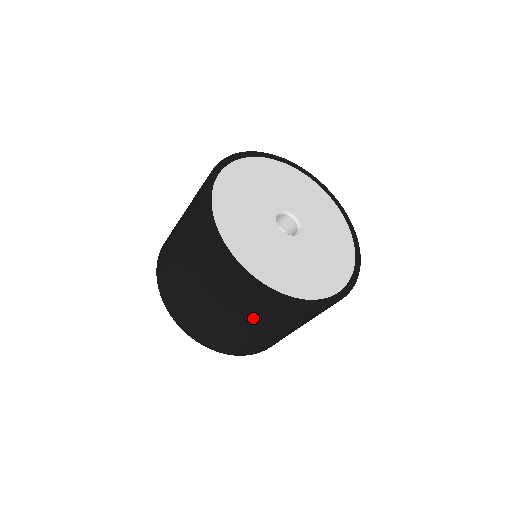
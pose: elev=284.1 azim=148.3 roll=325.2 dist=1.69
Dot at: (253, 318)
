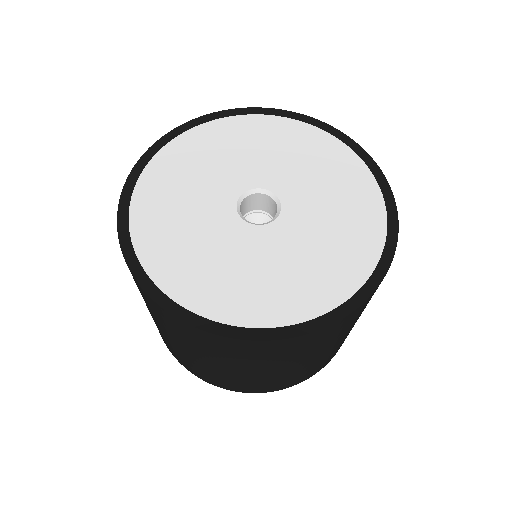
Dot at: occluded
